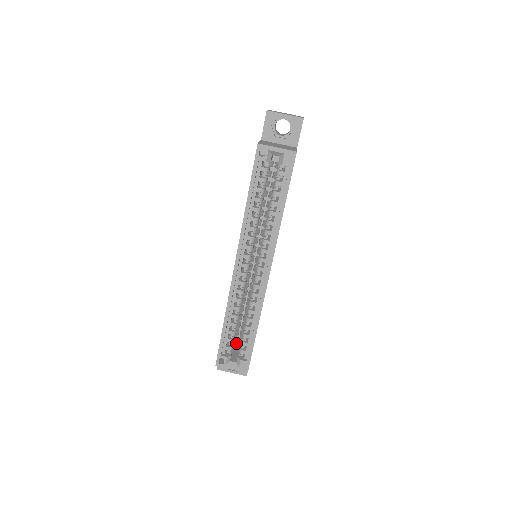
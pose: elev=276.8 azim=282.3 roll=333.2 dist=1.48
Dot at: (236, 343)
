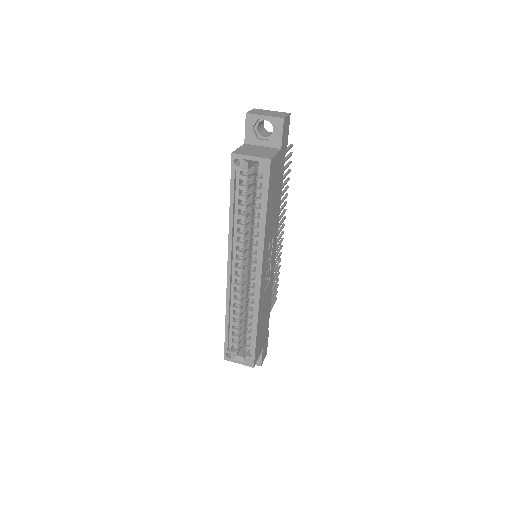
Dot at: occluded
